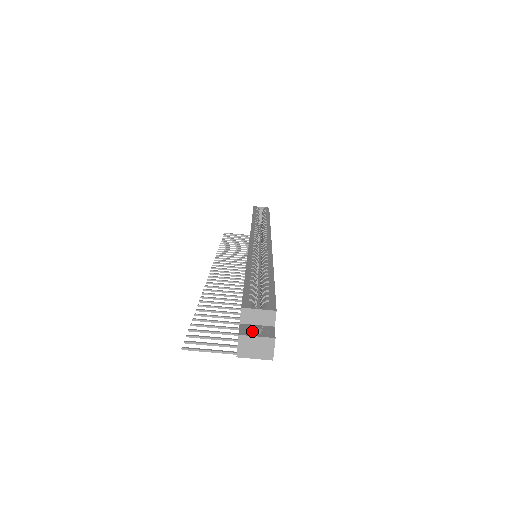
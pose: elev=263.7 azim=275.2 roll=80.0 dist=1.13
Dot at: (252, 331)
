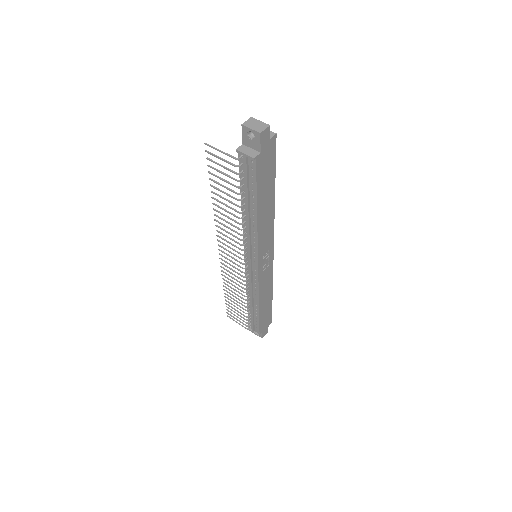
Dot at: occluded
